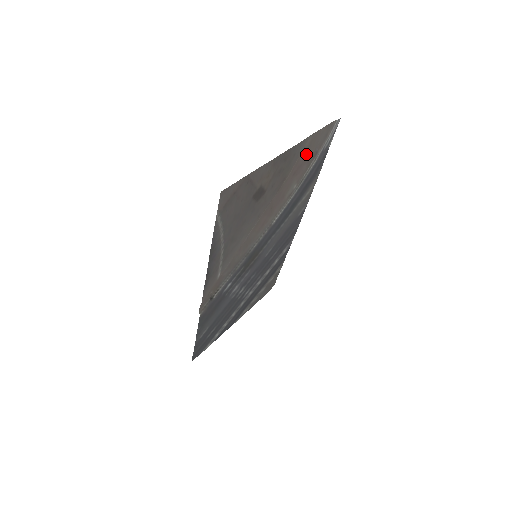
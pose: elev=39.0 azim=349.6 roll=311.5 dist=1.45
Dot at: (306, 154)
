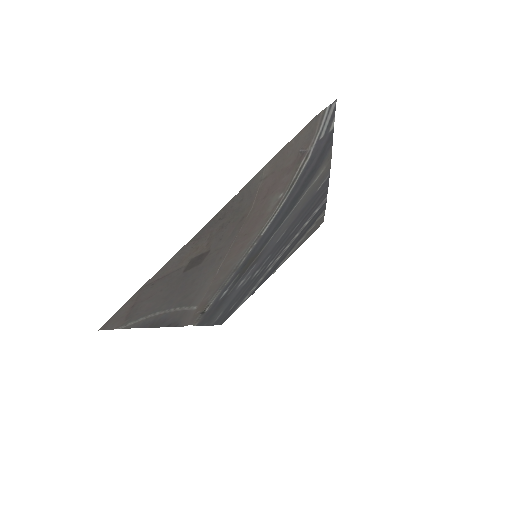
Dot at: (276, 173)
